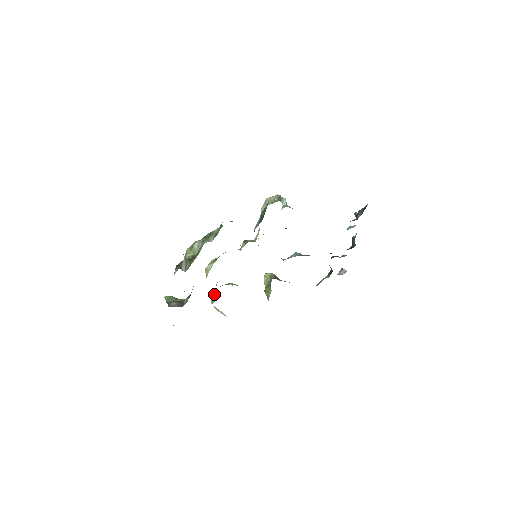
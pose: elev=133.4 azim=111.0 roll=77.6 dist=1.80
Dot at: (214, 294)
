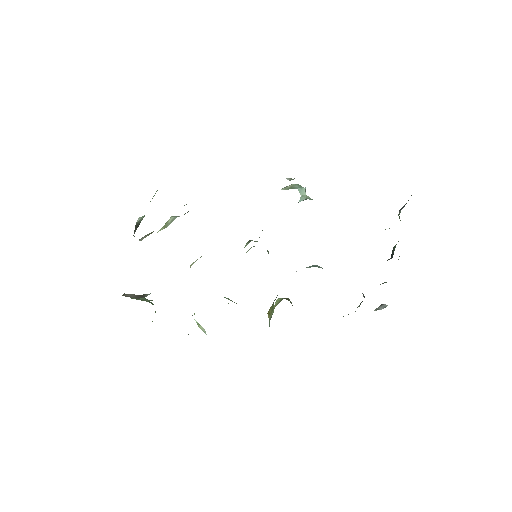
Dot at: occluded
